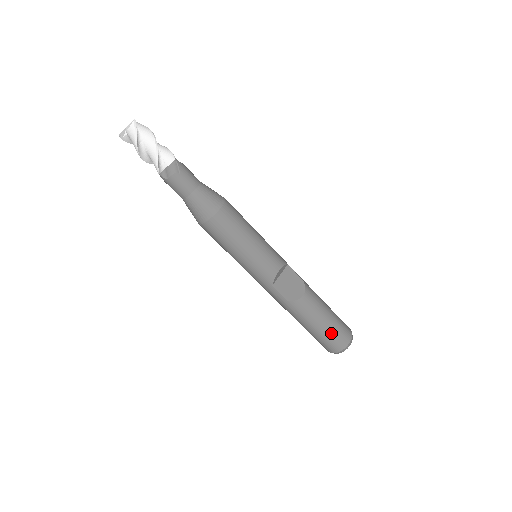
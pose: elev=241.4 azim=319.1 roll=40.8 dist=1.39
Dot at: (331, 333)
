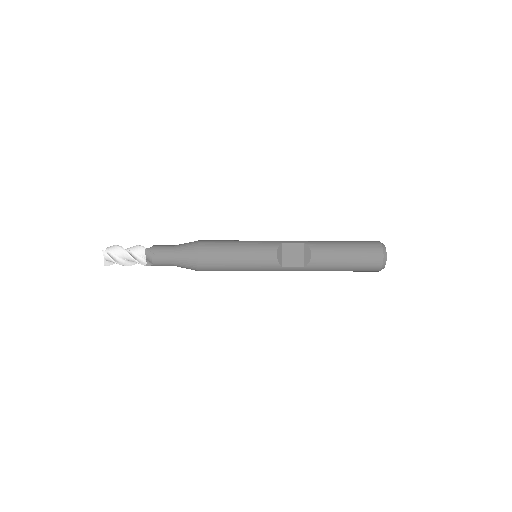
Dot at: (360, 261)
